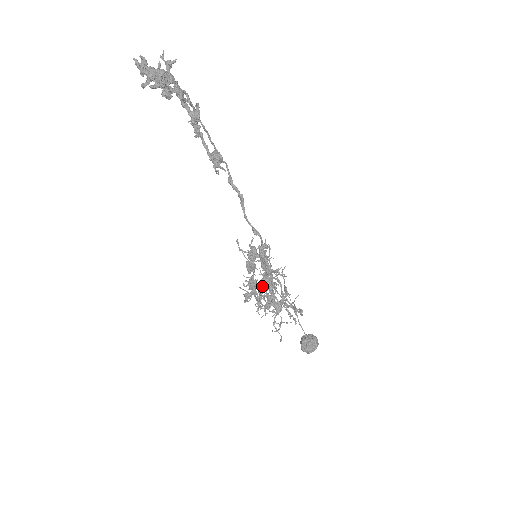
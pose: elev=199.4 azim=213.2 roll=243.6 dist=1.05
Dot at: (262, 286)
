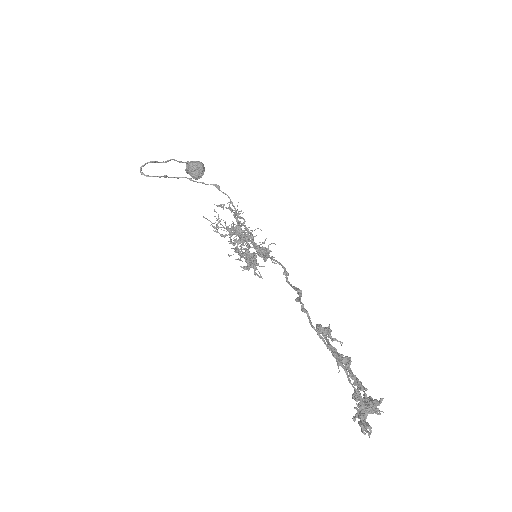
Dot at: (230, 237)
